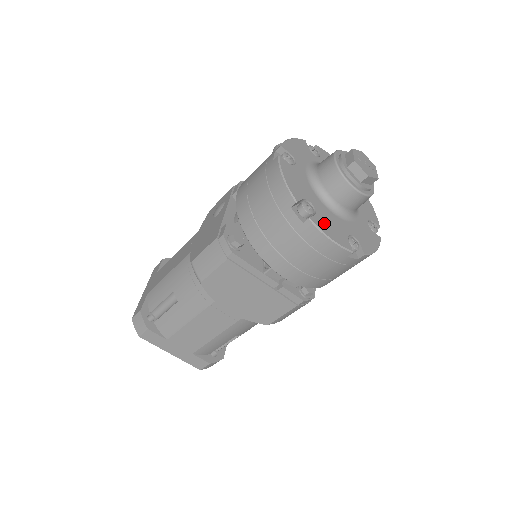
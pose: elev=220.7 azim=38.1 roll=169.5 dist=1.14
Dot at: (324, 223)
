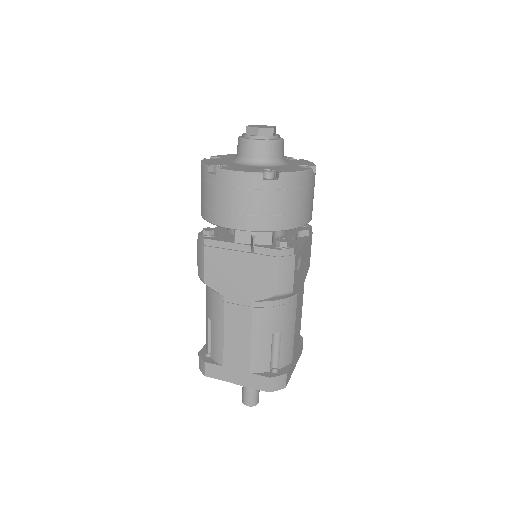
Dot at: (234, 168)
